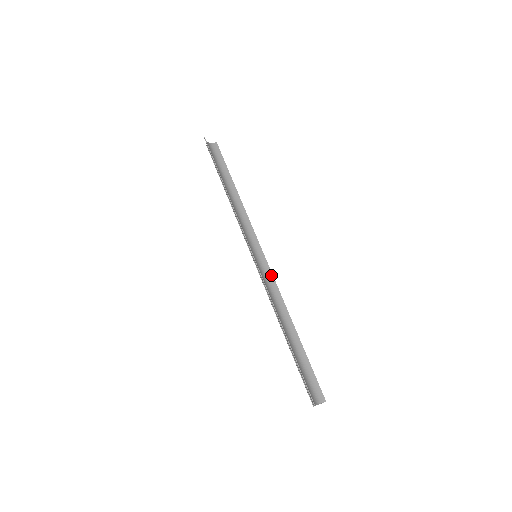
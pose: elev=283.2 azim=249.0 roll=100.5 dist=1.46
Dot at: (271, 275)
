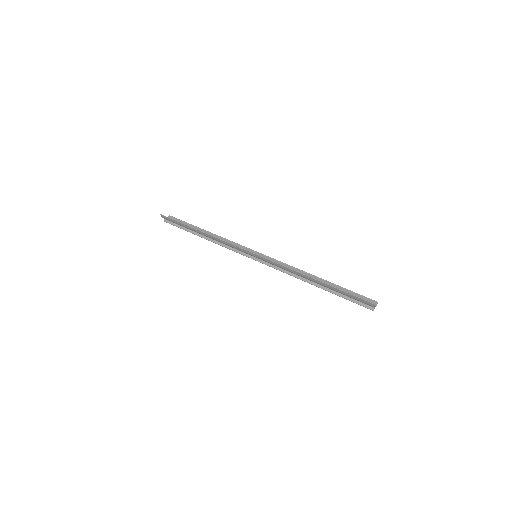
Dot at: (276, 261)
